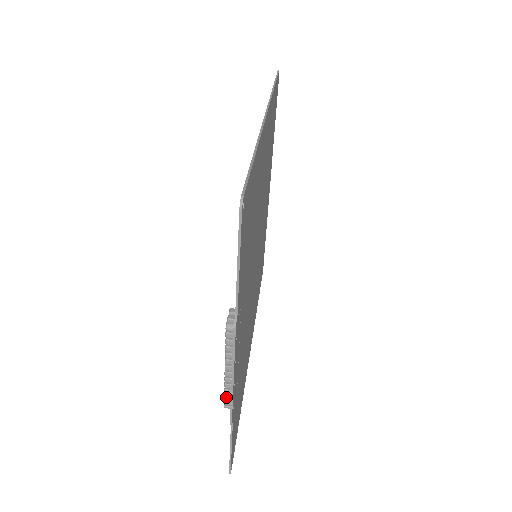
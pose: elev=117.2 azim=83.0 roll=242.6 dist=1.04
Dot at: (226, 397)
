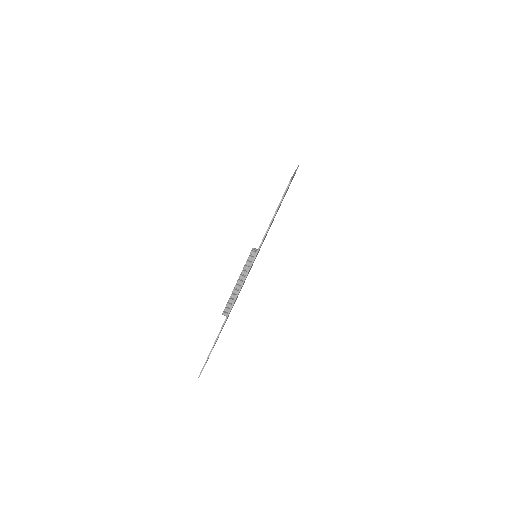
Dot at: (228, 305)
